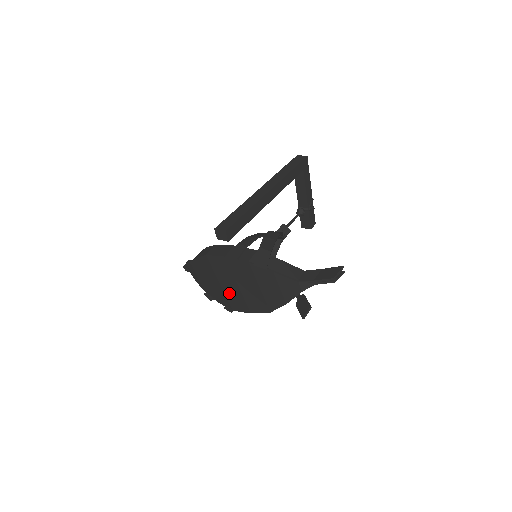
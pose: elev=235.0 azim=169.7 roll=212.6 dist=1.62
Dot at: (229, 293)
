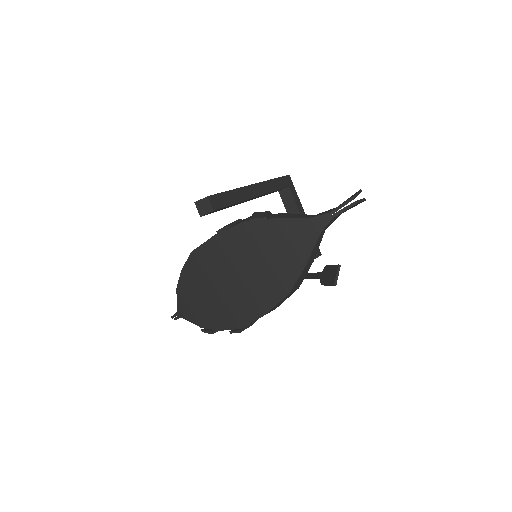
Dot at: (231, 298)
